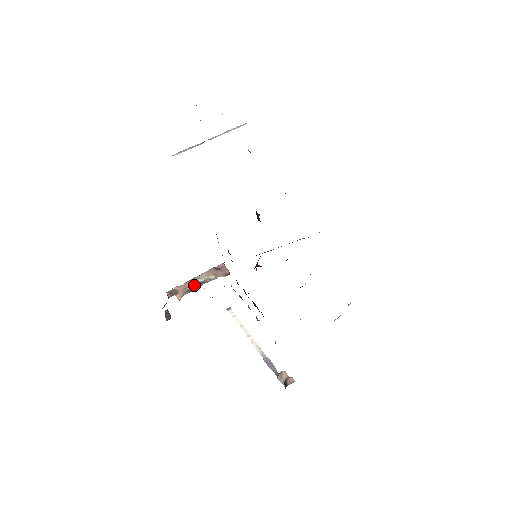
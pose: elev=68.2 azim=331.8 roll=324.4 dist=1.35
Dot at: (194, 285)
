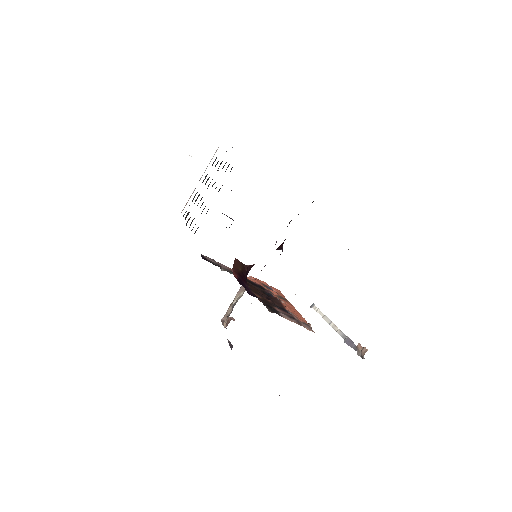
Dot at: (232, 309)
